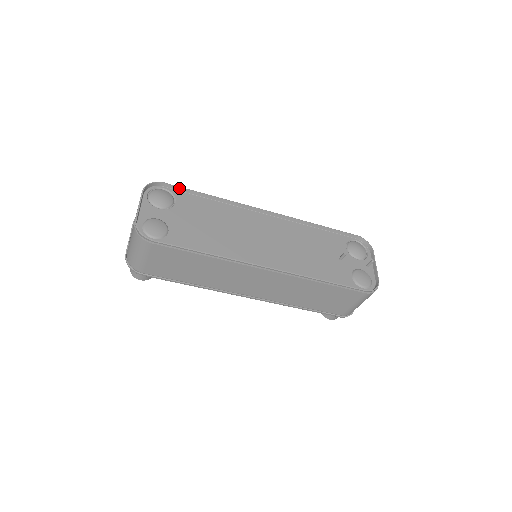
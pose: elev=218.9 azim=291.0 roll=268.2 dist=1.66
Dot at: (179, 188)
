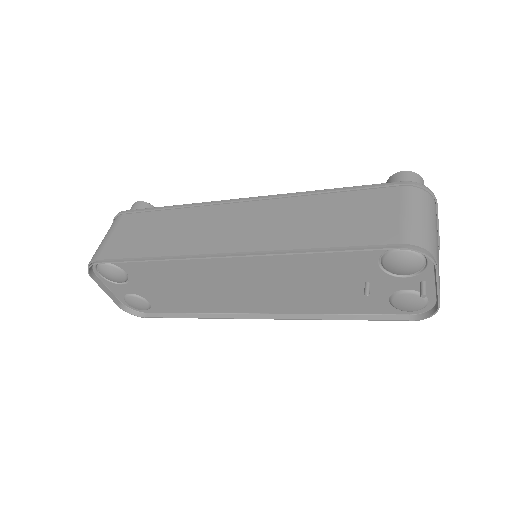
Dot at: (114, 262)
